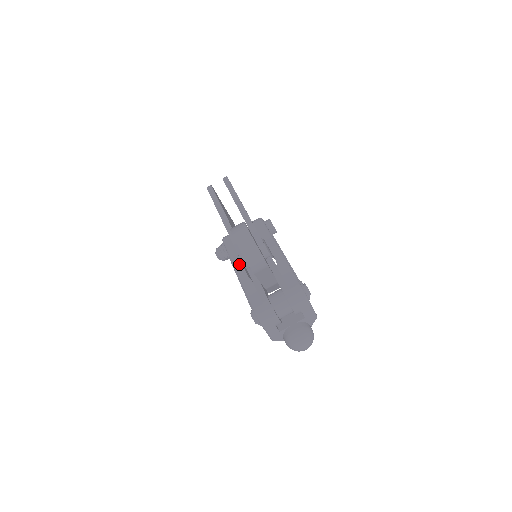
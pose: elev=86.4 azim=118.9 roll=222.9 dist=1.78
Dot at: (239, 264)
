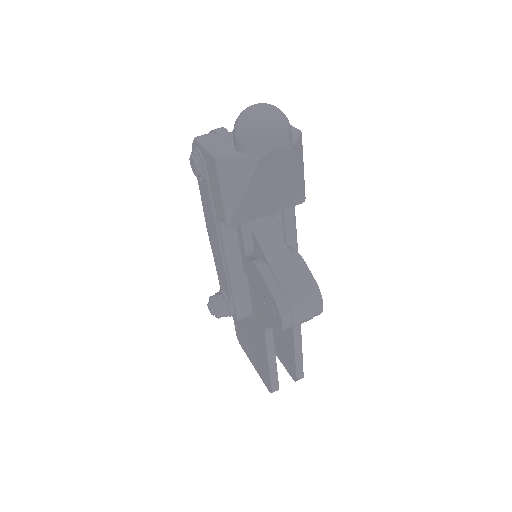
Dot at: occluded
